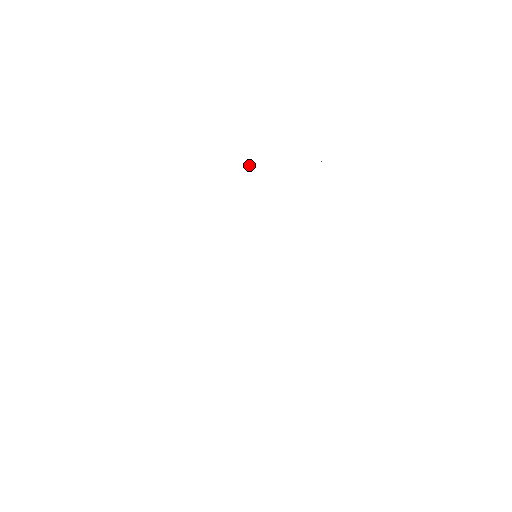
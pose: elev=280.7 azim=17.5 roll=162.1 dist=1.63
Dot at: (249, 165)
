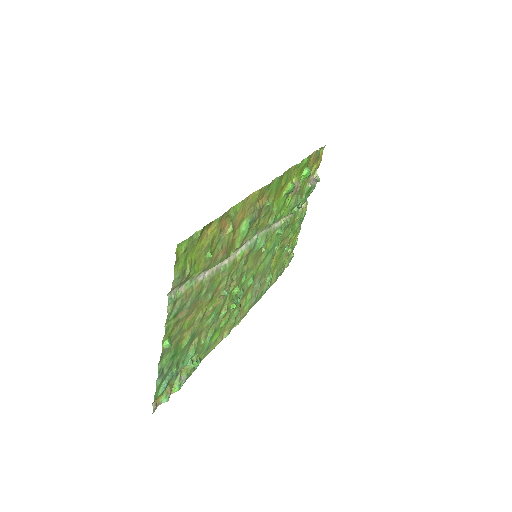
Dot at: (290, 250)
